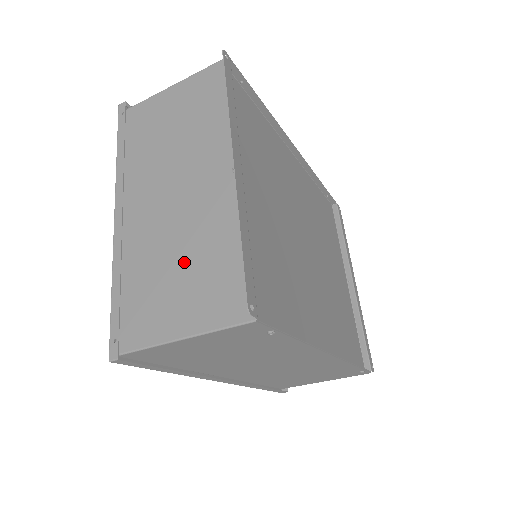
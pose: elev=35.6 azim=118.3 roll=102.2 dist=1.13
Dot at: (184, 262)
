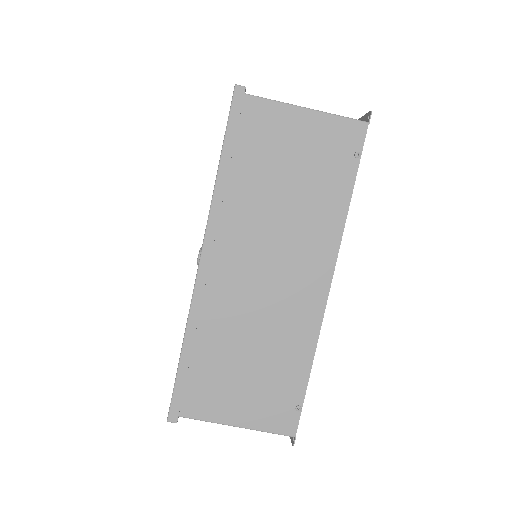
Dot at: occluded
